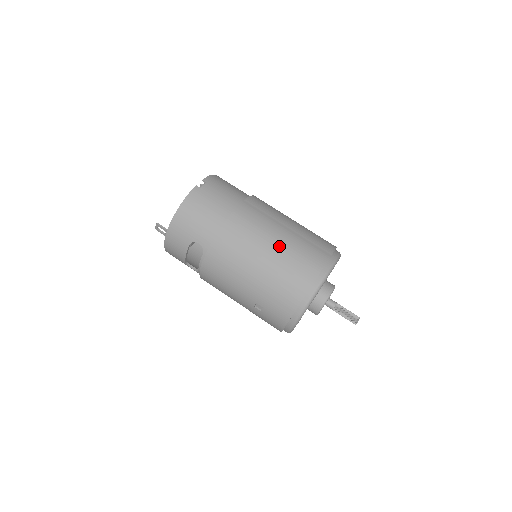
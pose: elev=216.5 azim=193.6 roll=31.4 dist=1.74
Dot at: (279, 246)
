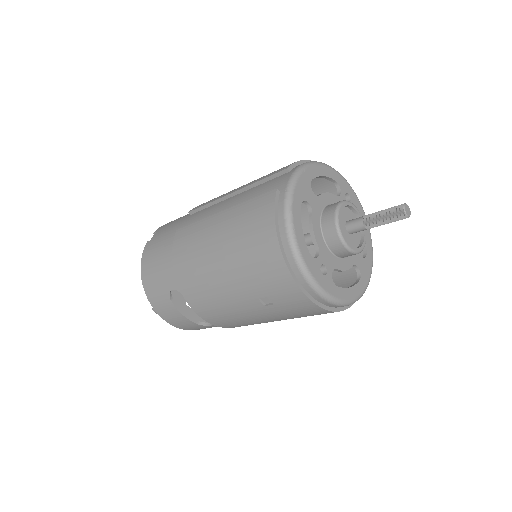
Dot at: (225, 215)
